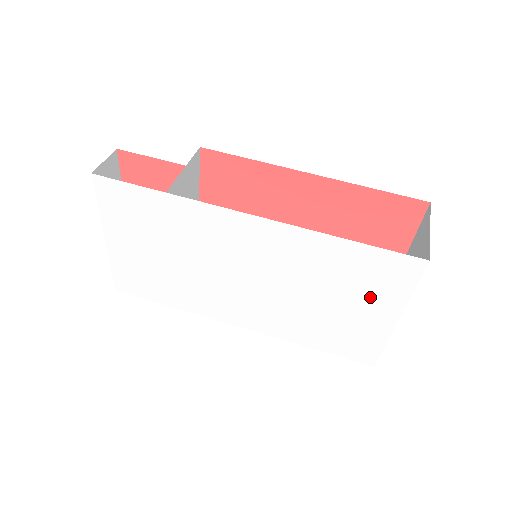
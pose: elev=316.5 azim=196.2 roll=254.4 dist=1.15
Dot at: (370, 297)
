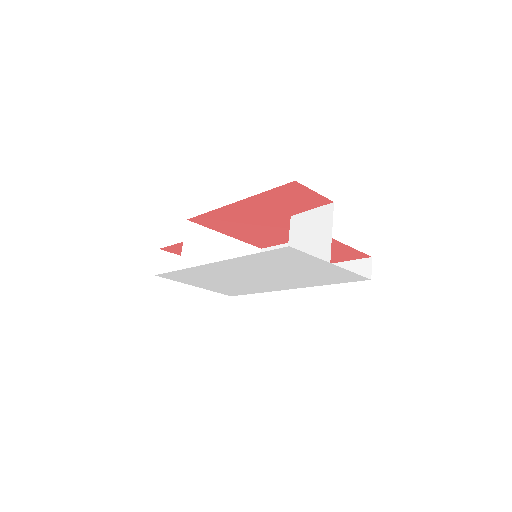
Dot at: (303, 263)
